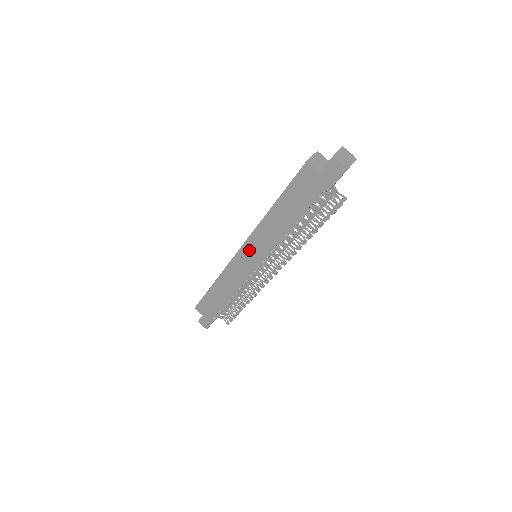
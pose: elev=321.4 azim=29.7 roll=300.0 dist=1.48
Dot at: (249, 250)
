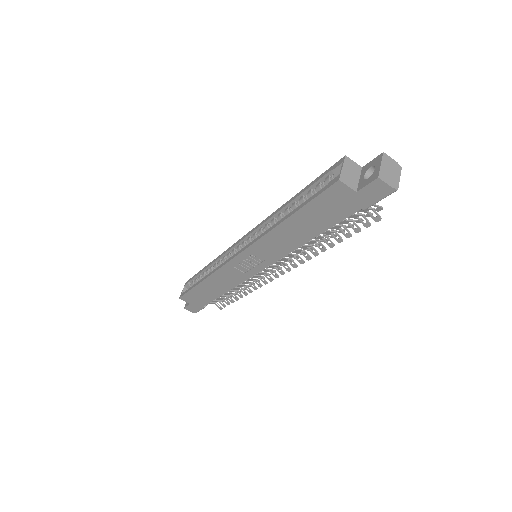
Dot at: (250, 257)
